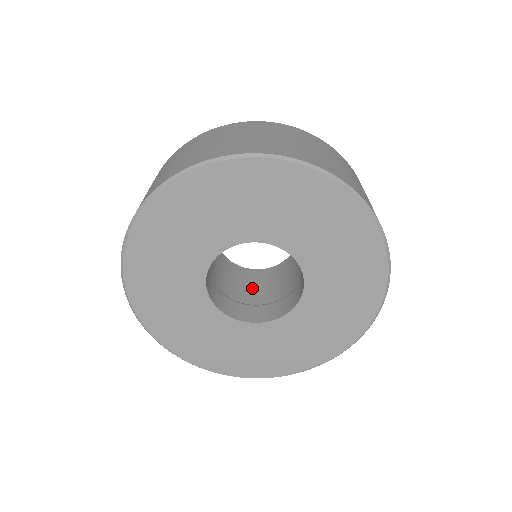
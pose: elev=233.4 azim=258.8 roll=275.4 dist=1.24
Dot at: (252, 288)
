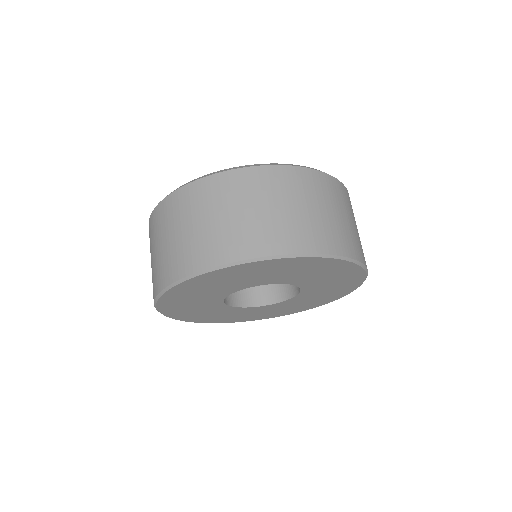
Dot at: occluded
